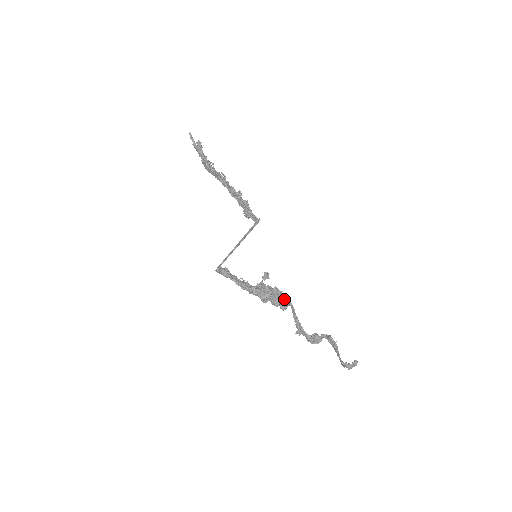
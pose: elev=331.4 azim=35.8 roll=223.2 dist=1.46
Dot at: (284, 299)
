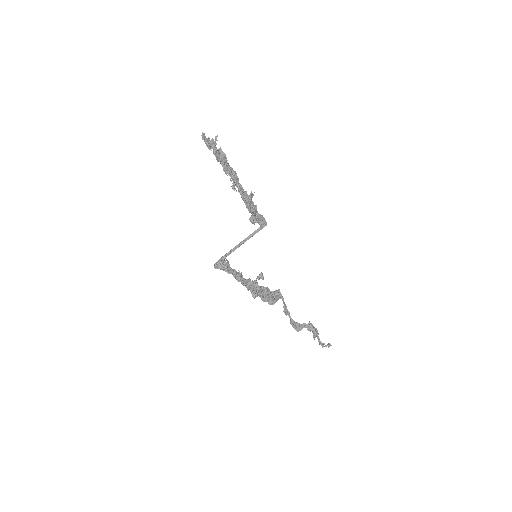
Dot at: (274, 297)
